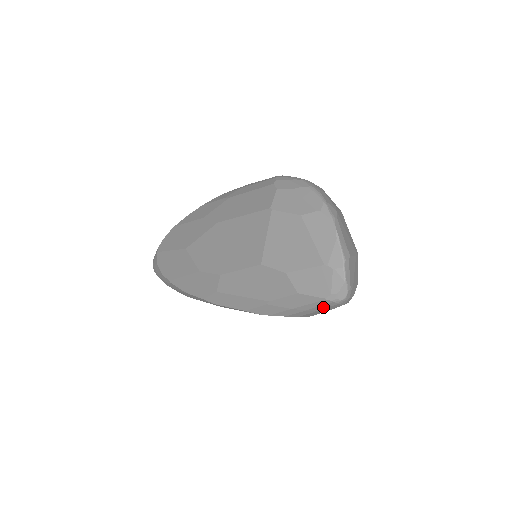
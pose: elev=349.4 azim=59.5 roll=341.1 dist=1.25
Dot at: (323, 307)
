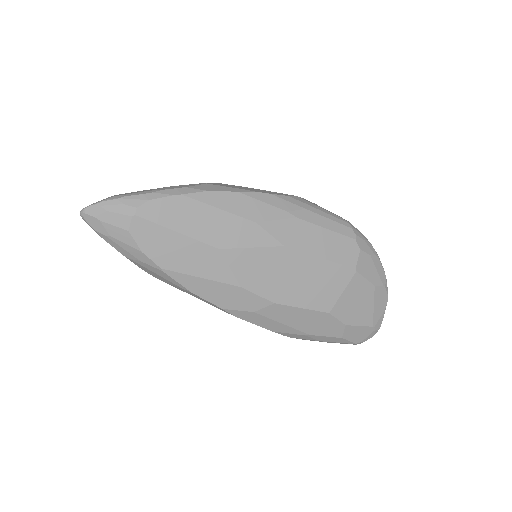
Dot at: (342, 343)
